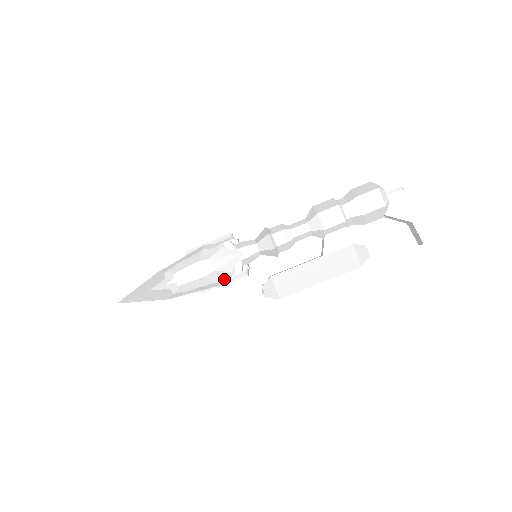
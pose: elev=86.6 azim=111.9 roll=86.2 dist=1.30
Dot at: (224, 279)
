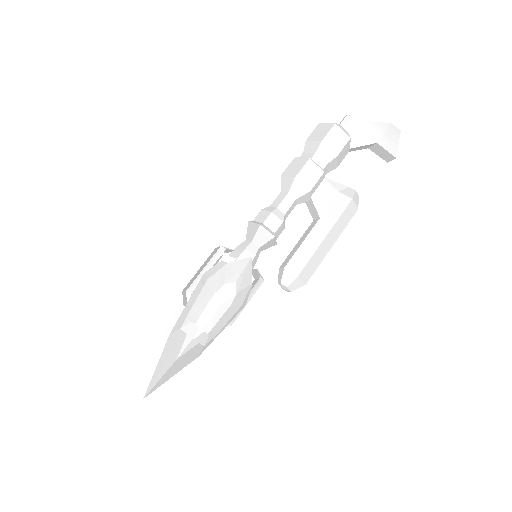
Dot at: (246, 297)
